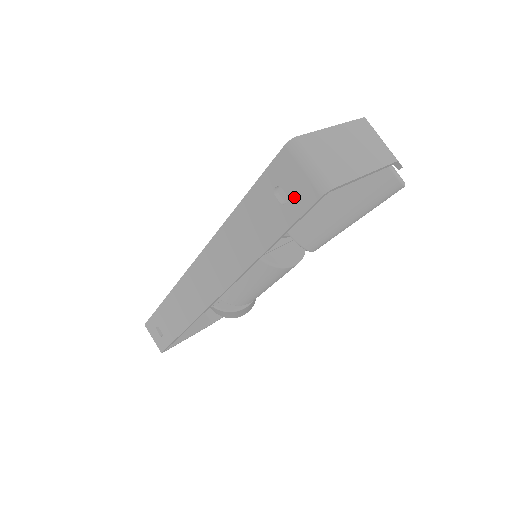
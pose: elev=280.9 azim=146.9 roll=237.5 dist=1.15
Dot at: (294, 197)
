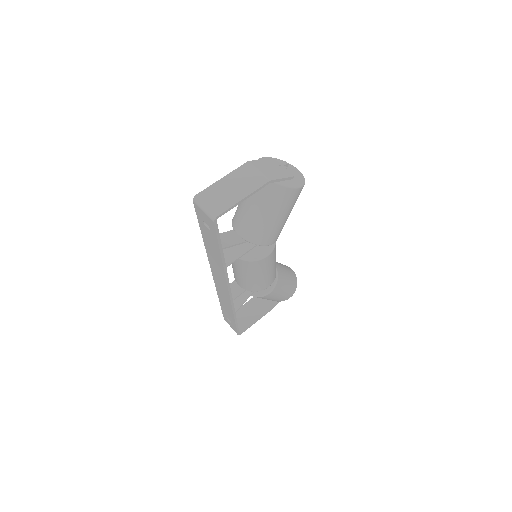
Dot at: (209, 225)
